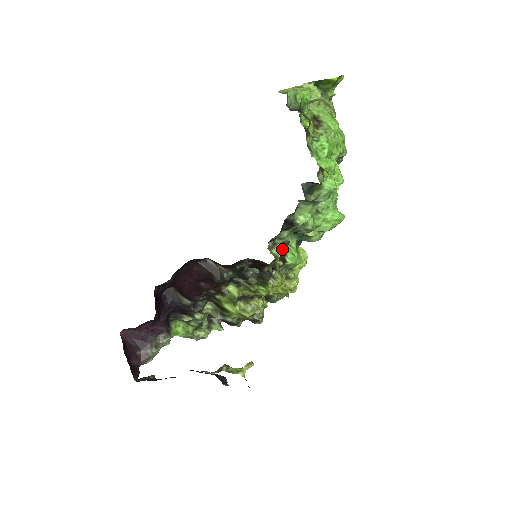
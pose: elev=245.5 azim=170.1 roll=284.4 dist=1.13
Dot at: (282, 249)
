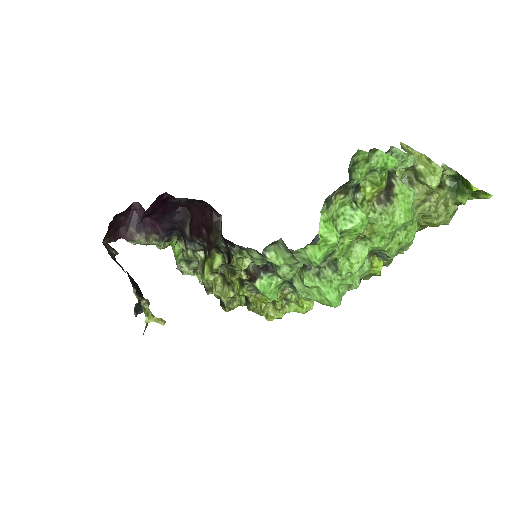
Dot at: (263, 269)
